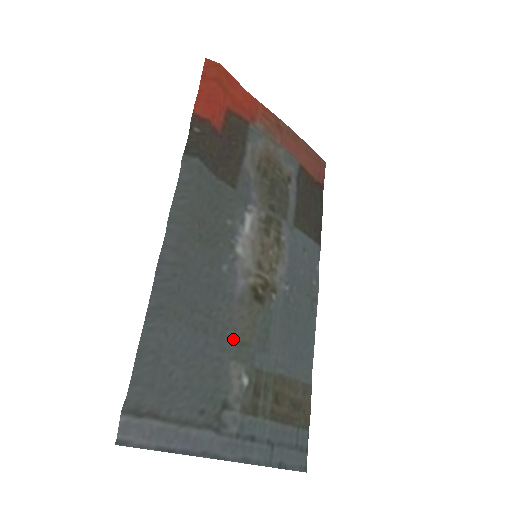
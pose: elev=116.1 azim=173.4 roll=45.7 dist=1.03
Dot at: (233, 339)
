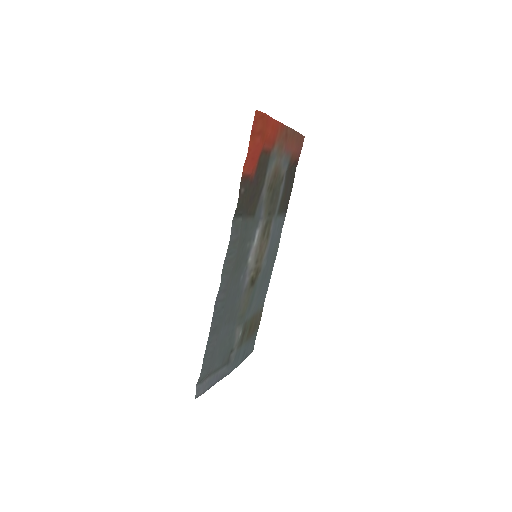
Dot at: (239, 316)
